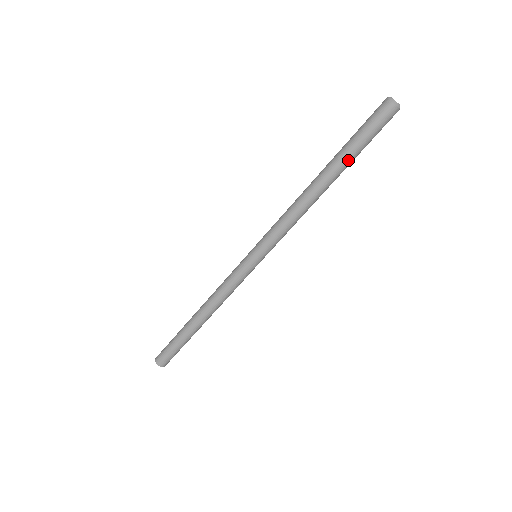
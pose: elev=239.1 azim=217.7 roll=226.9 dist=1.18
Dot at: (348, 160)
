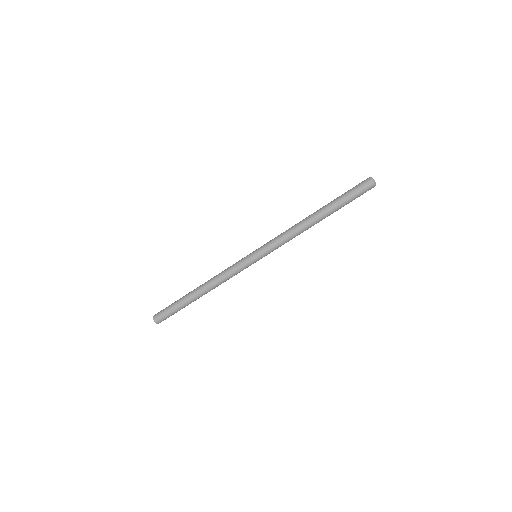
Dot at: (337, 209)
